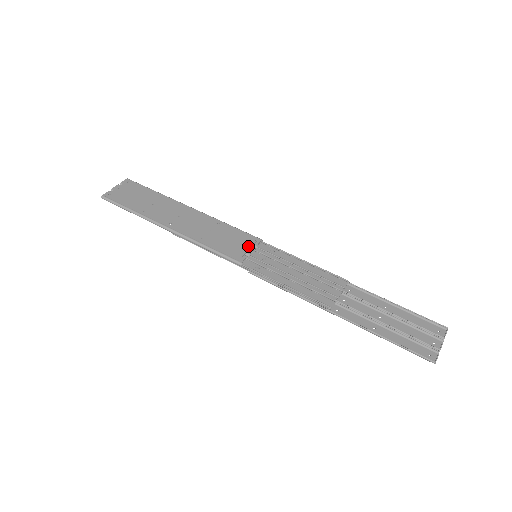
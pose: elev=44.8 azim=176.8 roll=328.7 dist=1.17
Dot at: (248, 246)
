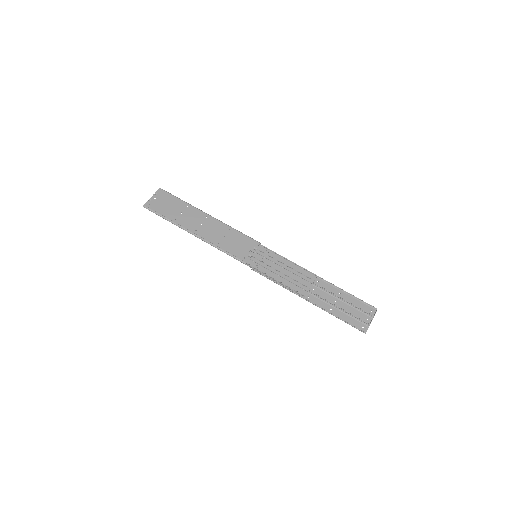
Dot at: (251, 249)
